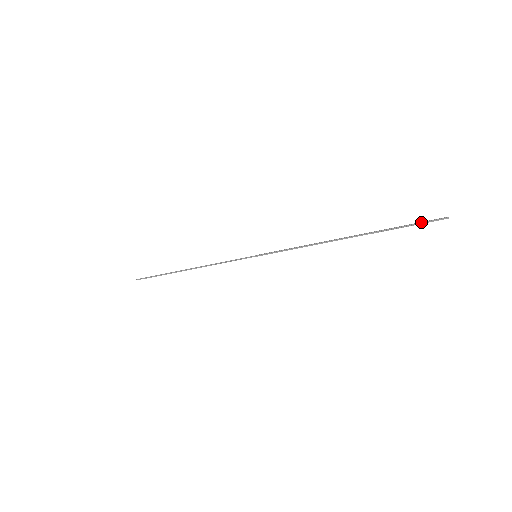
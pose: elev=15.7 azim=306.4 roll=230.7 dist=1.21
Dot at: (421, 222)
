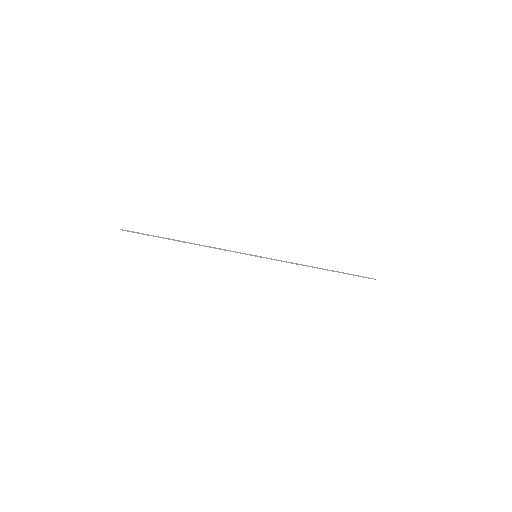
Dot at: (363, 277)
